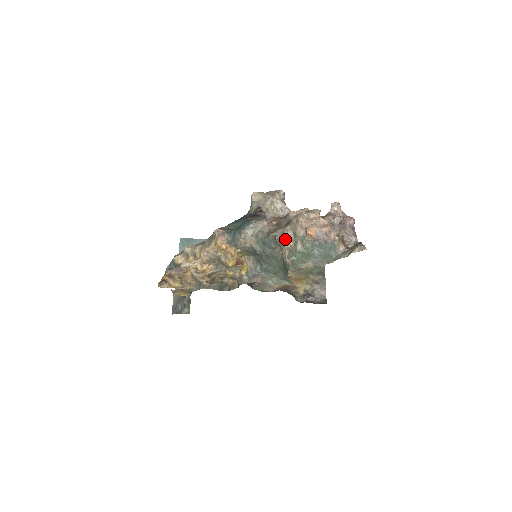
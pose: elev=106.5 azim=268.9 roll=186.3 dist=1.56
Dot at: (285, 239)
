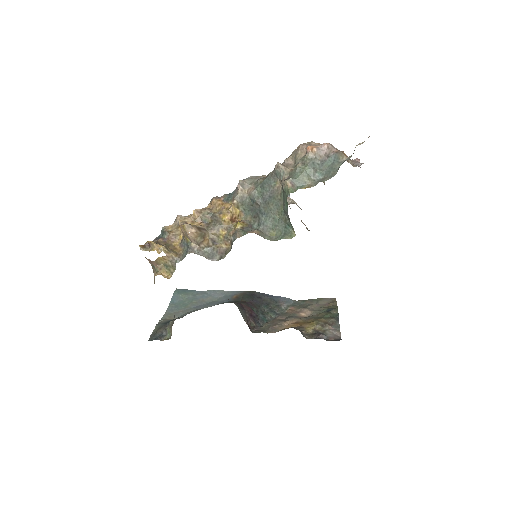
Dot at: (285, 166)
